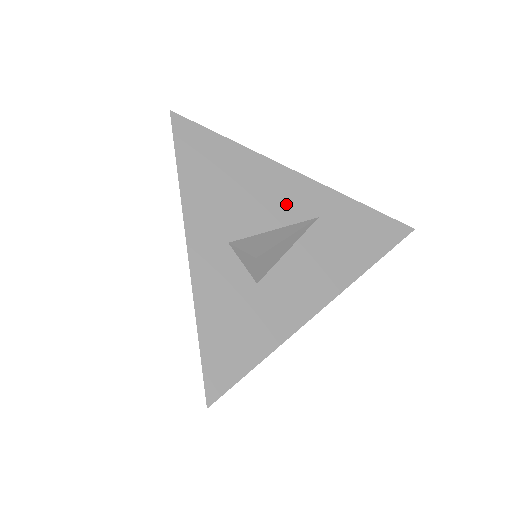
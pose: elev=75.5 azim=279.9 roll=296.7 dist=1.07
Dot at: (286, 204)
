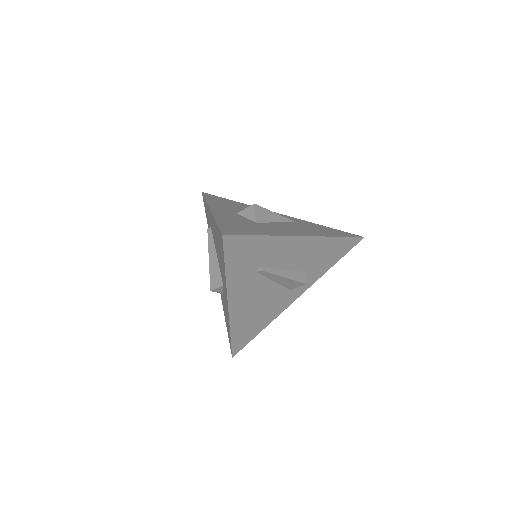
Dot at: occluded
